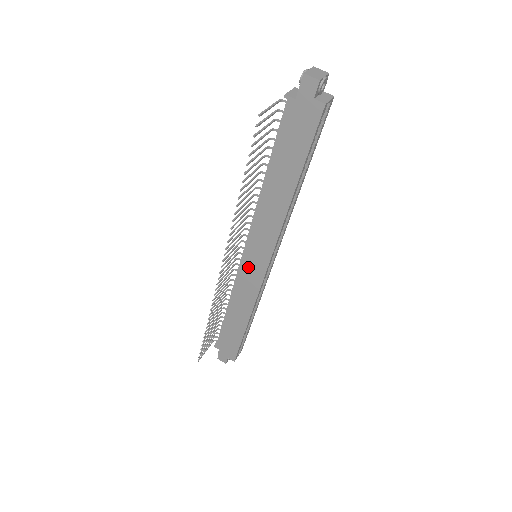
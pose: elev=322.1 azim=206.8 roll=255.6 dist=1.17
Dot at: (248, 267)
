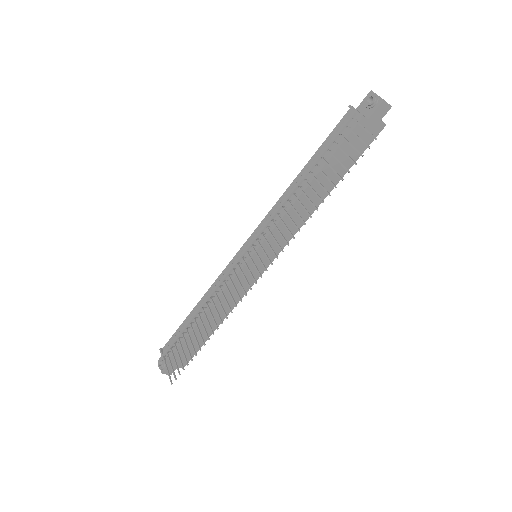
Dot at: (250, 269)
